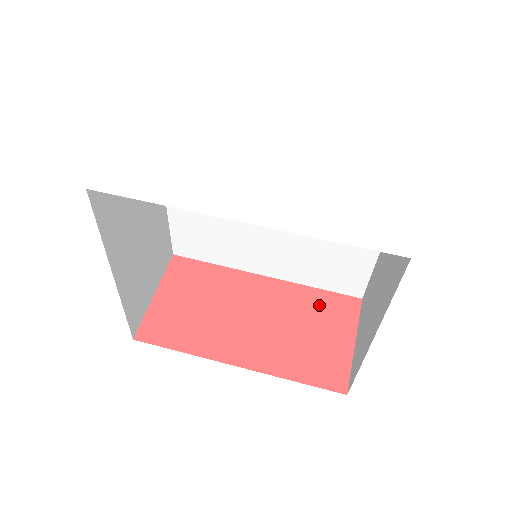
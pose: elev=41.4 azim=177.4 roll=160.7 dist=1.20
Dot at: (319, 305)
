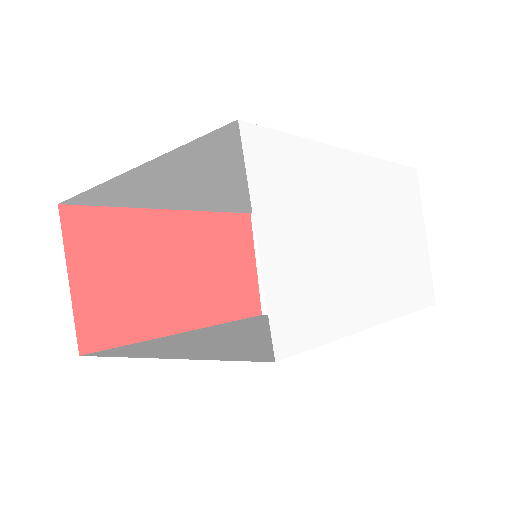
Dot at: (225, 233)
